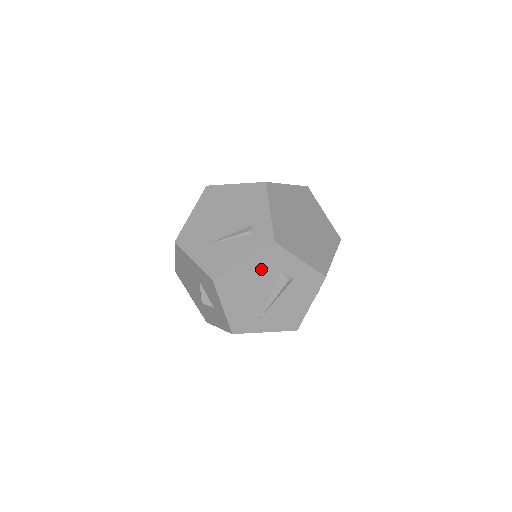
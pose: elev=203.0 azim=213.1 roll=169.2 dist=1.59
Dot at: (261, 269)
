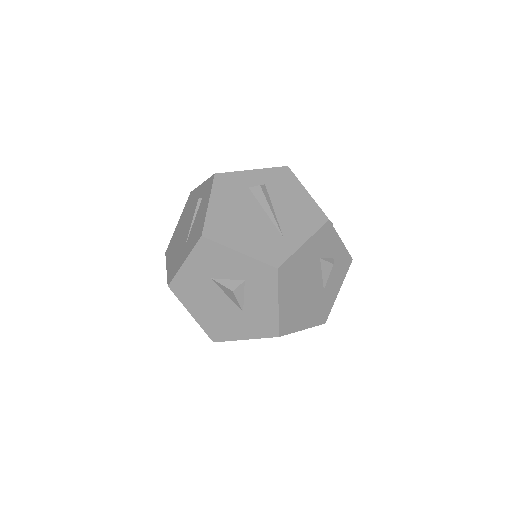
Dot at: (230, 198)
